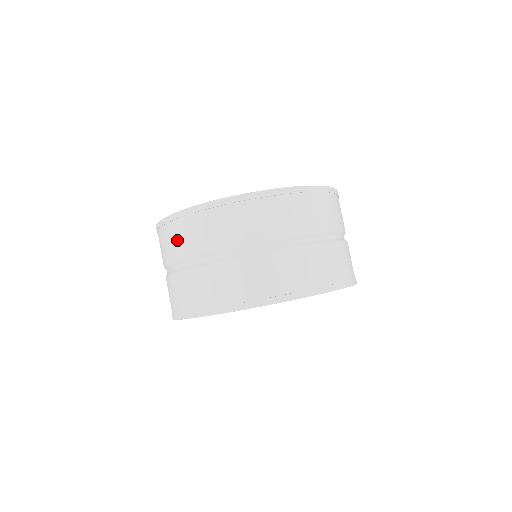
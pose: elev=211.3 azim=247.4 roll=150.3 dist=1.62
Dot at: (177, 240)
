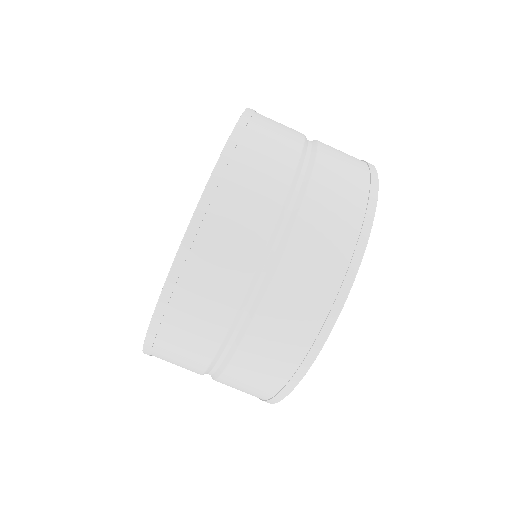
Dot at: (177, 364)
